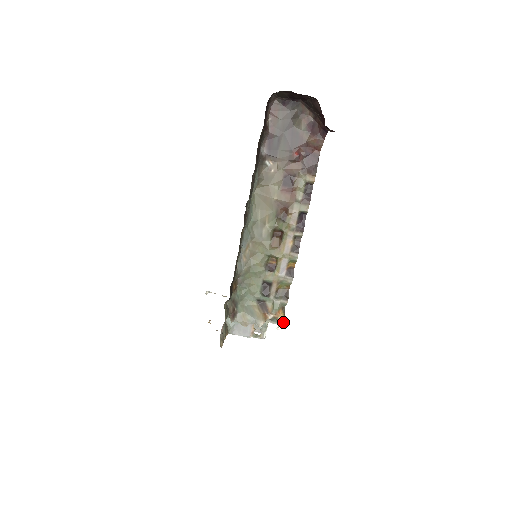
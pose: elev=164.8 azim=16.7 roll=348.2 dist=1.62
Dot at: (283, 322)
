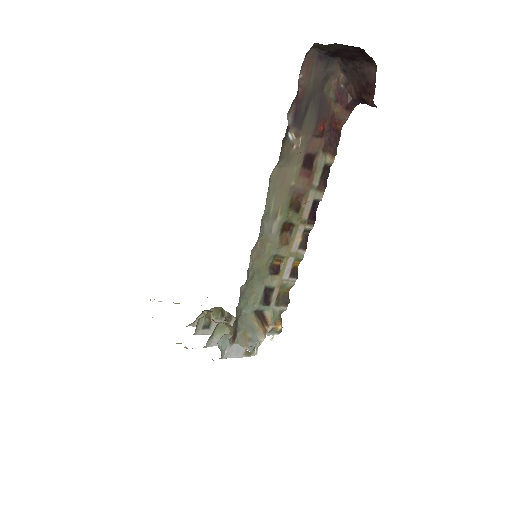
Dot at: (280, 332)
